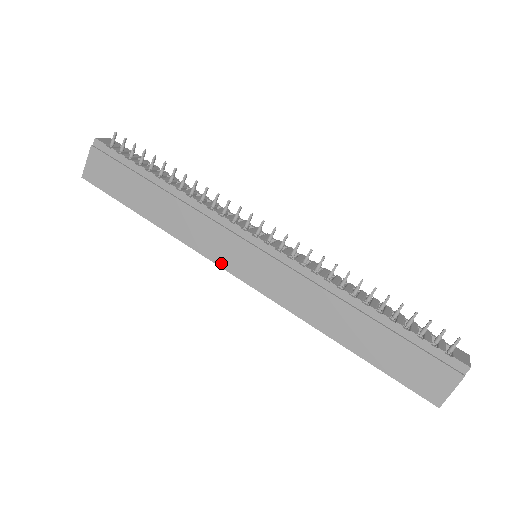
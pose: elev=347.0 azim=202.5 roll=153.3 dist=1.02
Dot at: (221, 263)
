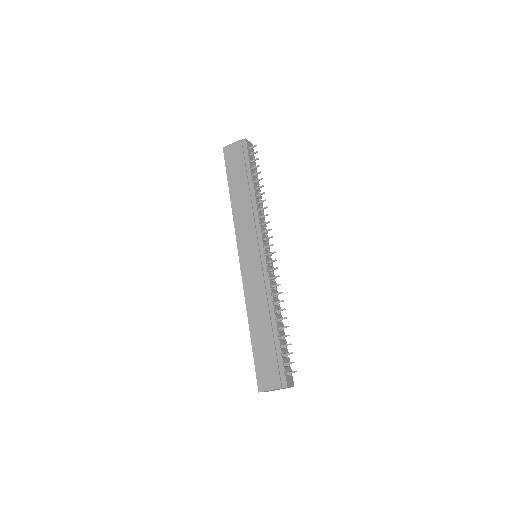
Dot at: (239, 243)
